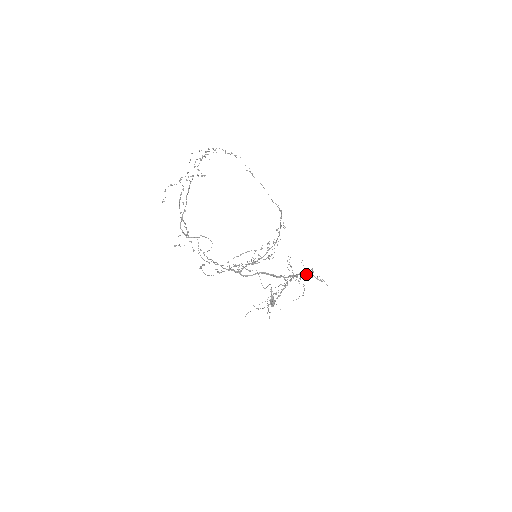
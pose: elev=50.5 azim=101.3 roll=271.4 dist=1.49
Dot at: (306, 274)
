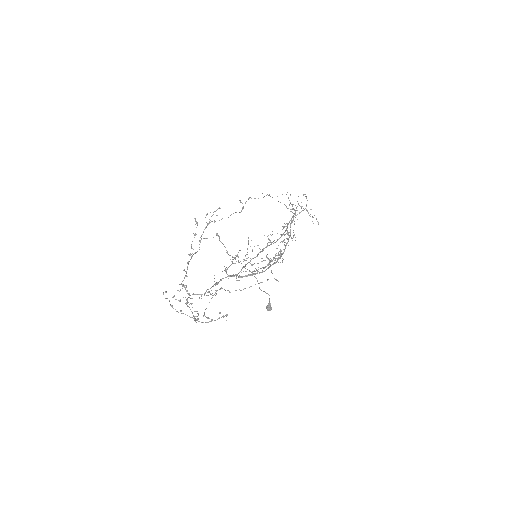
Dot at: (299, 213)
